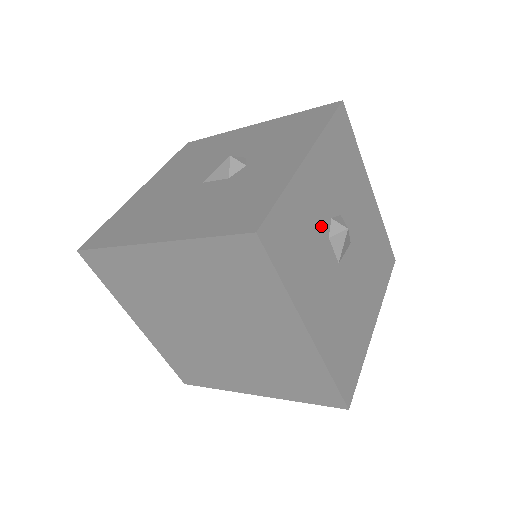
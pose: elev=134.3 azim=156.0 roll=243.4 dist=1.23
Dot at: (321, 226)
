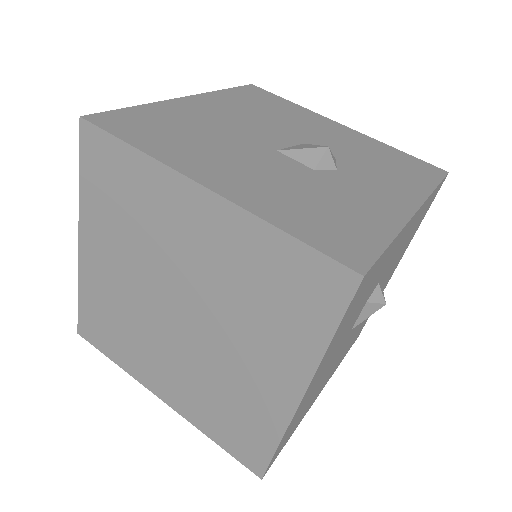
Dot at: (373, 288)
